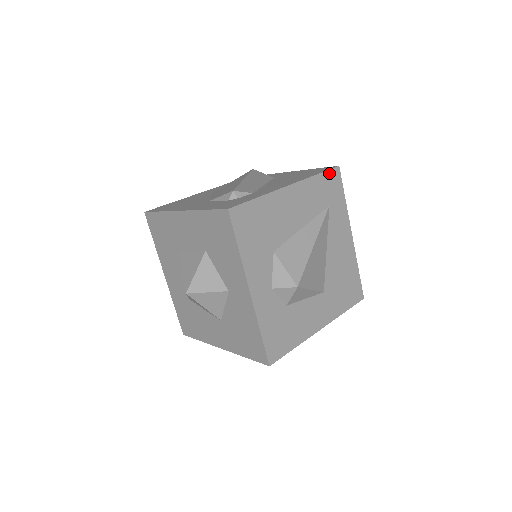
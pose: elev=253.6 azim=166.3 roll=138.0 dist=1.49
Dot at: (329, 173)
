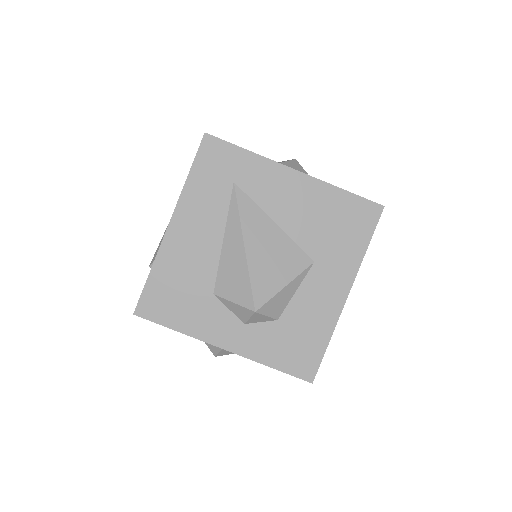
Dot at: (200, 155)
